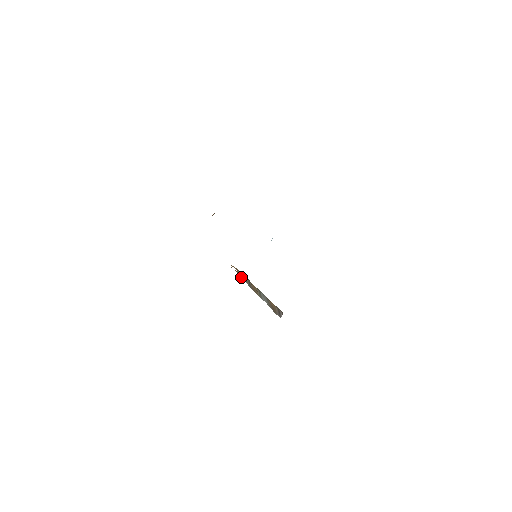
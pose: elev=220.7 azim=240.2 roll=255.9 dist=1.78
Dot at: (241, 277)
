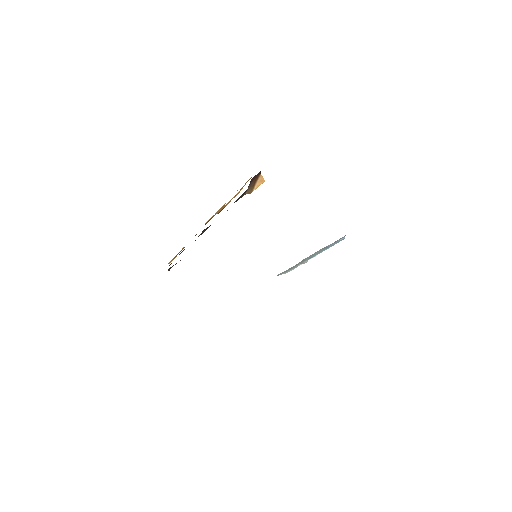
Dot at: occluded
